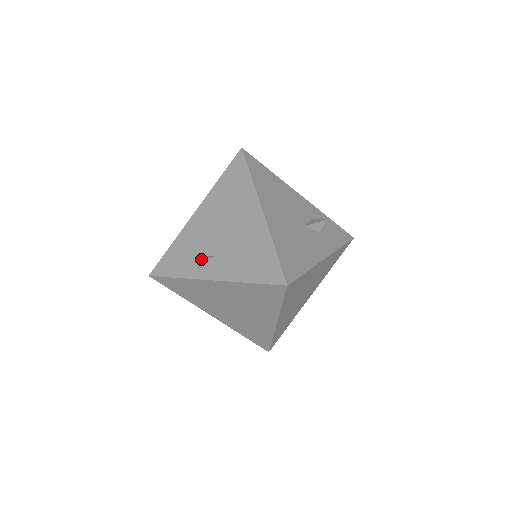
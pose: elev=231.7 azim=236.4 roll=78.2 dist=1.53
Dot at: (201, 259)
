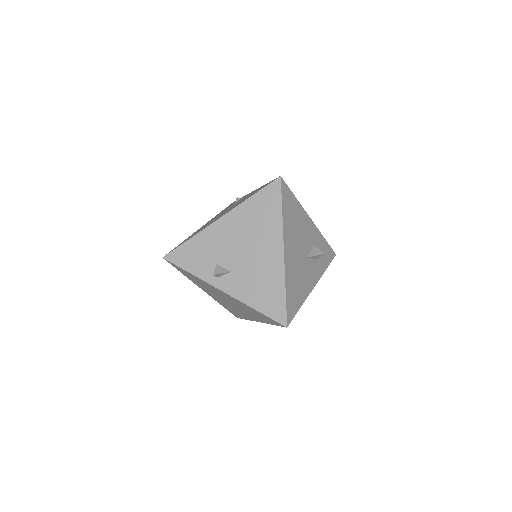
Dot at: (219, 271)
